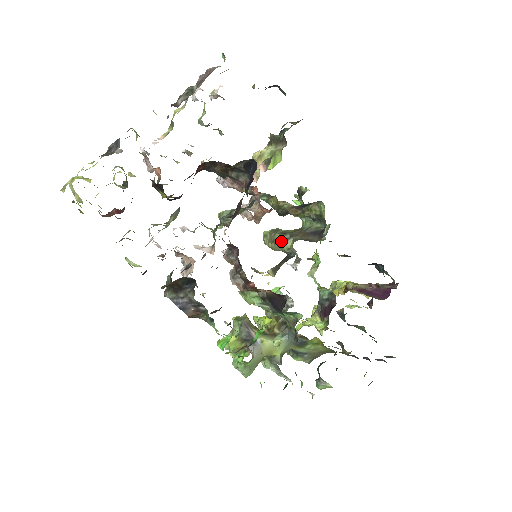
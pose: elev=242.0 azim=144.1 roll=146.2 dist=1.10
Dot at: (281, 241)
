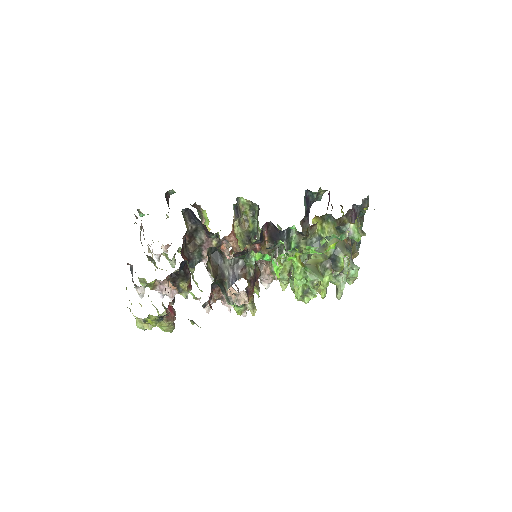
Dot at: occluded
